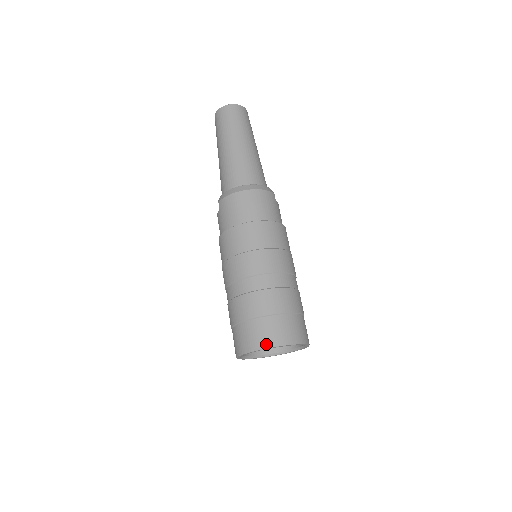
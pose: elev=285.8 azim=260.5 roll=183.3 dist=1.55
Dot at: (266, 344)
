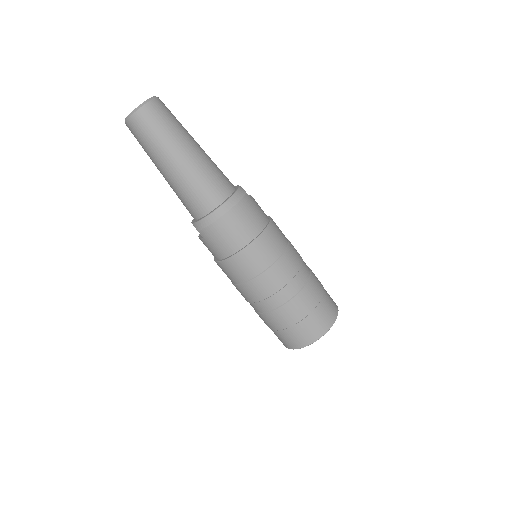
Dot at: (314, 338)
